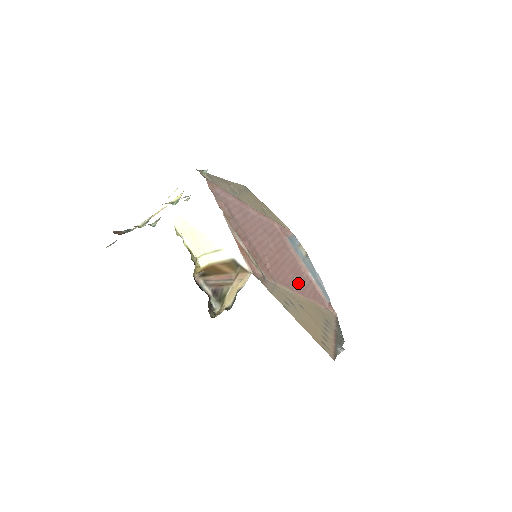
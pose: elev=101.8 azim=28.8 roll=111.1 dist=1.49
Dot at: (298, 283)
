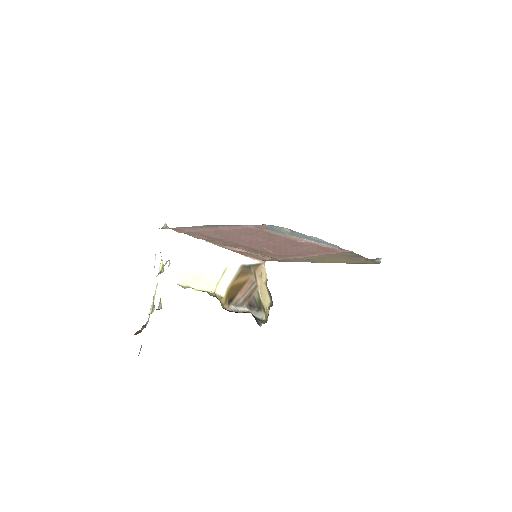
Dot at: (304, 250)
